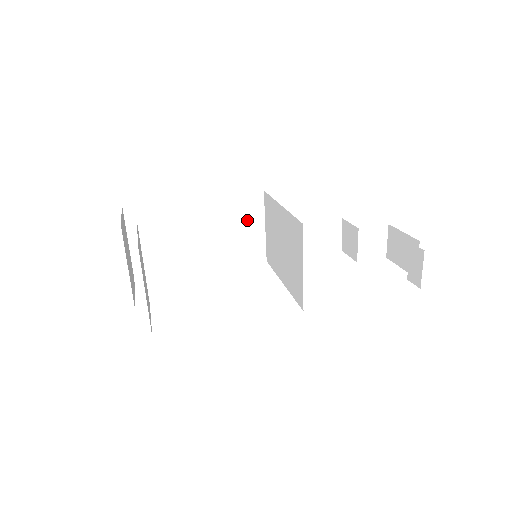
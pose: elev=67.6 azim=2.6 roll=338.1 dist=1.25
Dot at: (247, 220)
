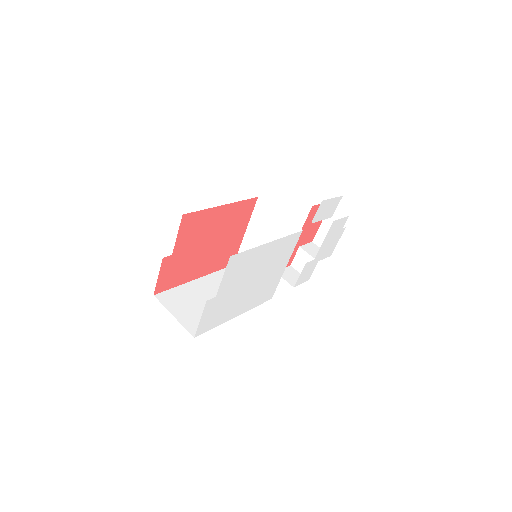
Dot at: occluded
